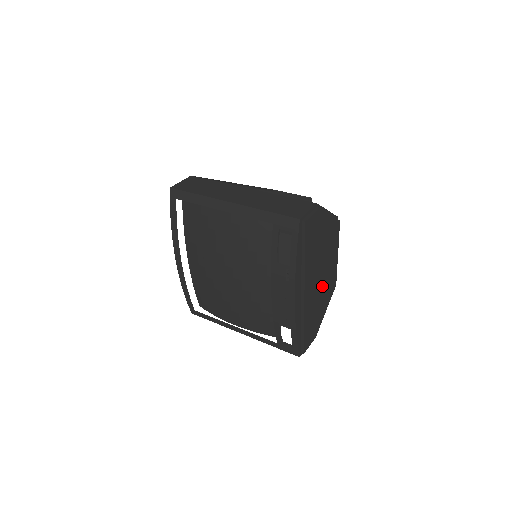
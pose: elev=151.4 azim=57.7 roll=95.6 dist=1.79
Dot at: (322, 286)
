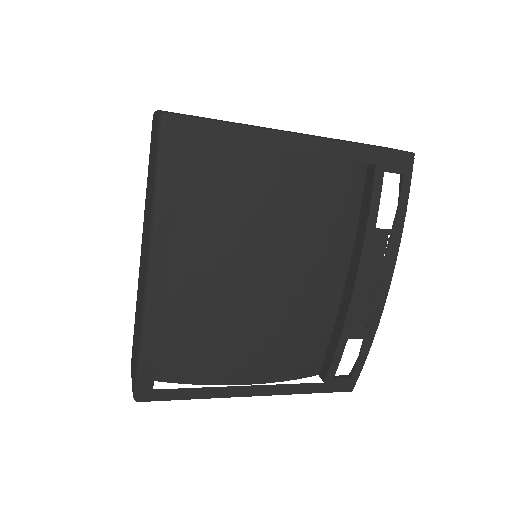
Dot at: occluded
